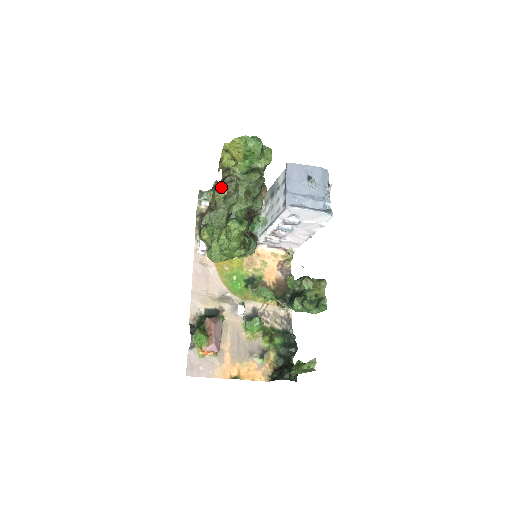
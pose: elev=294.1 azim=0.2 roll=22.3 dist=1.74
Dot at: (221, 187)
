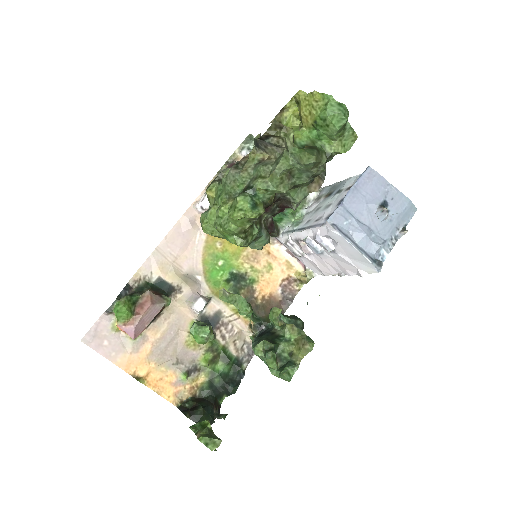
Dot at: (263, 145)
